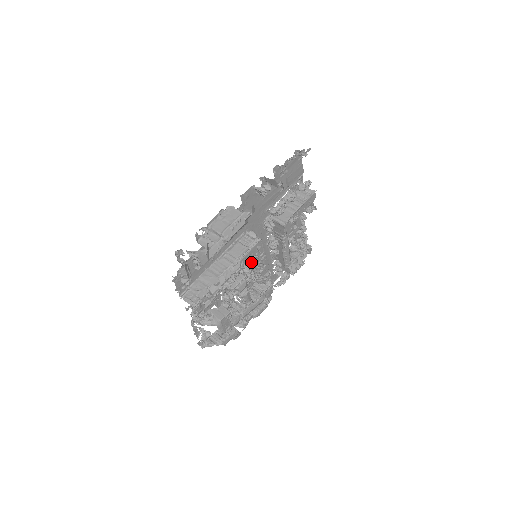
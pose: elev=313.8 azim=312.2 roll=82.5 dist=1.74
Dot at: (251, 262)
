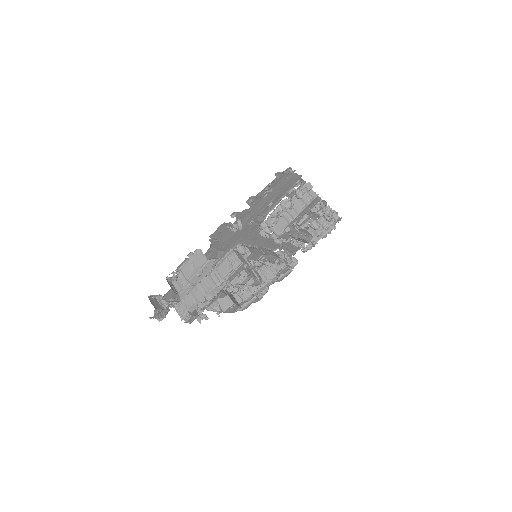
Dot at: occluded
